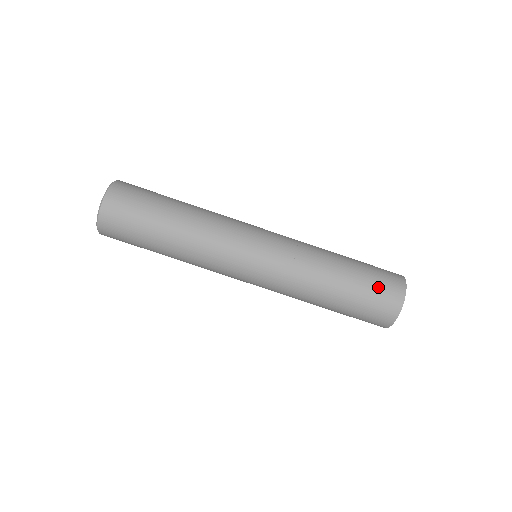
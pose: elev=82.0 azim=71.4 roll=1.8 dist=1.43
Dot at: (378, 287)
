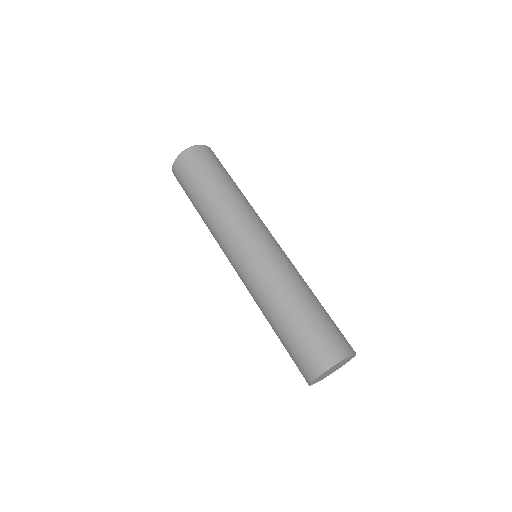
Dot at: (339, 330)
